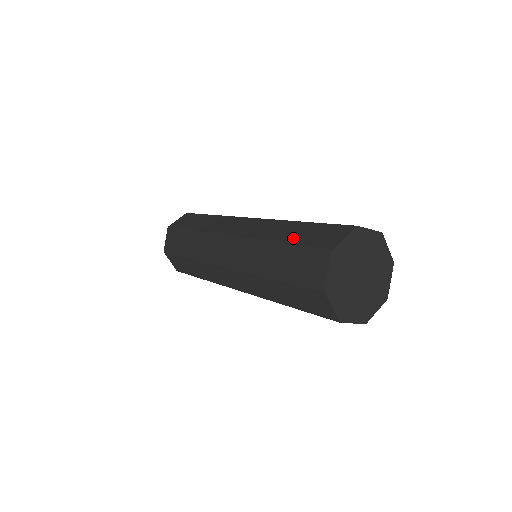
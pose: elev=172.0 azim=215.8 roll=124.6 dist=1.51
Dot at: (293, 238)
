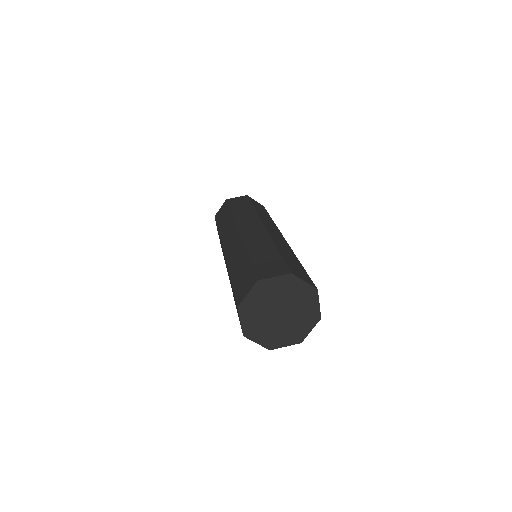
Dot at: (257, 257)
